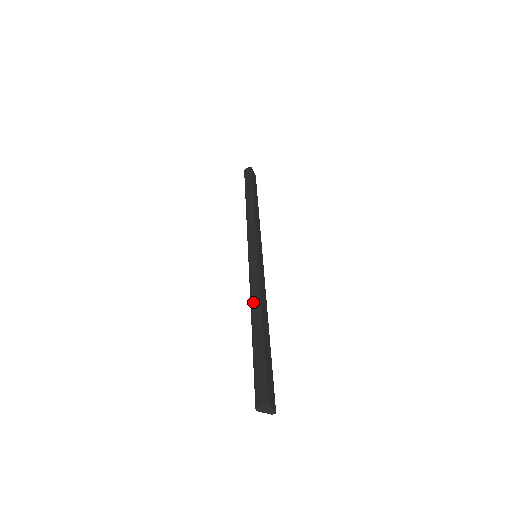
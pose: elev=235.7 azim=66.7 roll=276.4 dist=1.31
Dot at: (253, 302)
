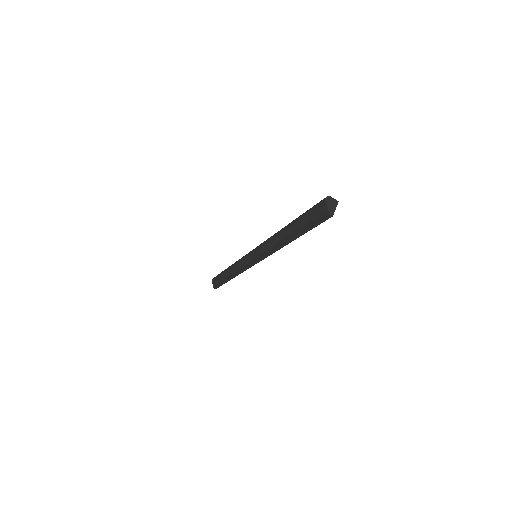
Dot at: occluded
